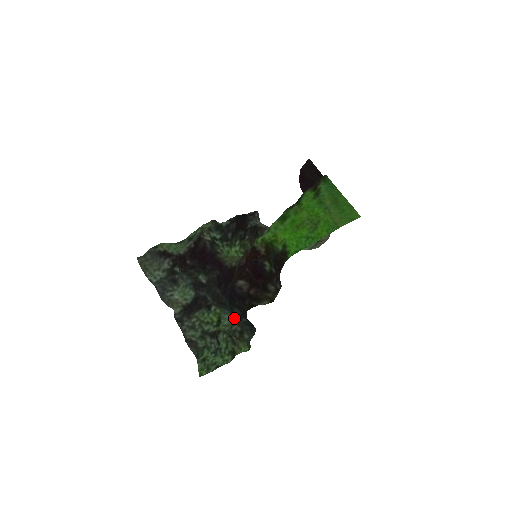
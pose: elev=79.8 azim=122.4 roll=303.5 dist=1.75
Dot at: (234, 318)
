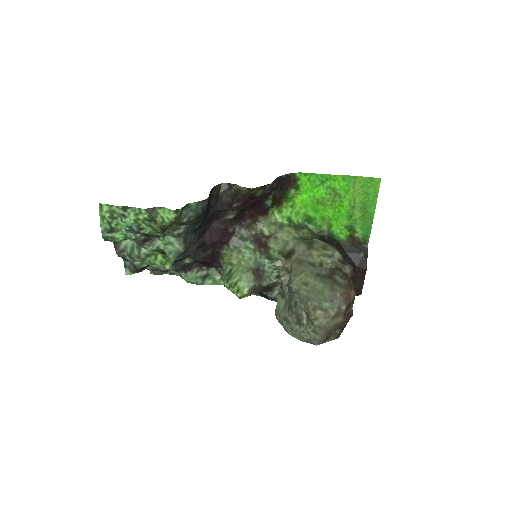
Dot at: (187, 234)
